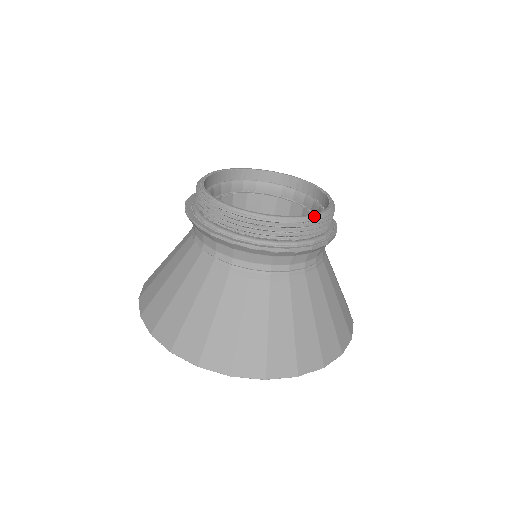
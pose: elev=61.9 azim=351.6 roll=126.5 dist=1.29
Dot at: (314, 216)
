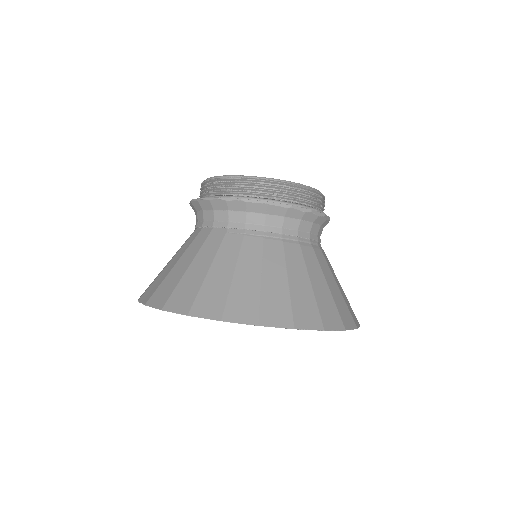
Dot at: occluded
